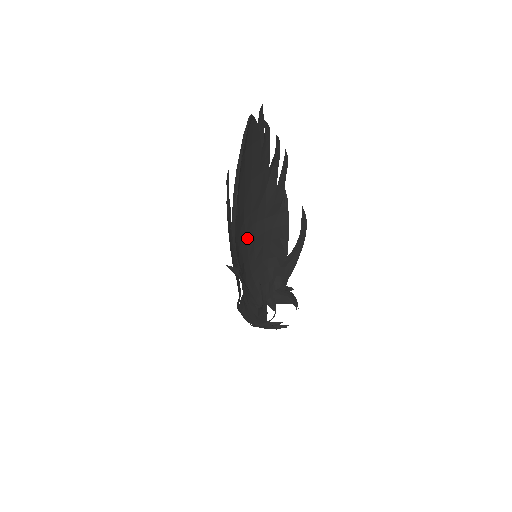
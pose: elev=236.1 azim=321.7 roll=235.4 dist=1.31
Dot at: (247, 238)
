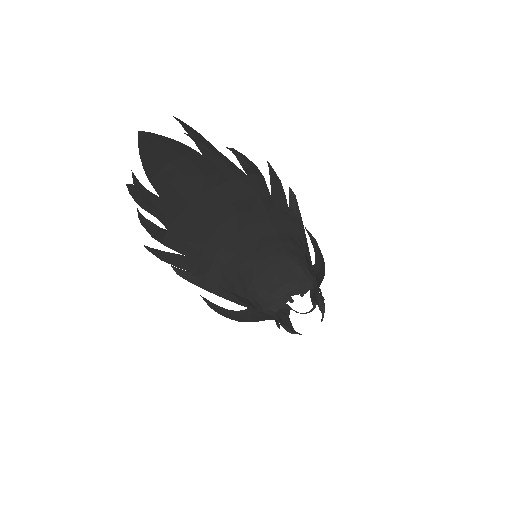
Dot at: (244, 235)
